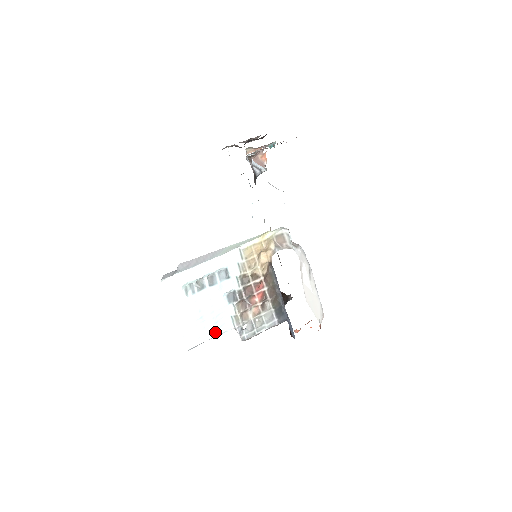
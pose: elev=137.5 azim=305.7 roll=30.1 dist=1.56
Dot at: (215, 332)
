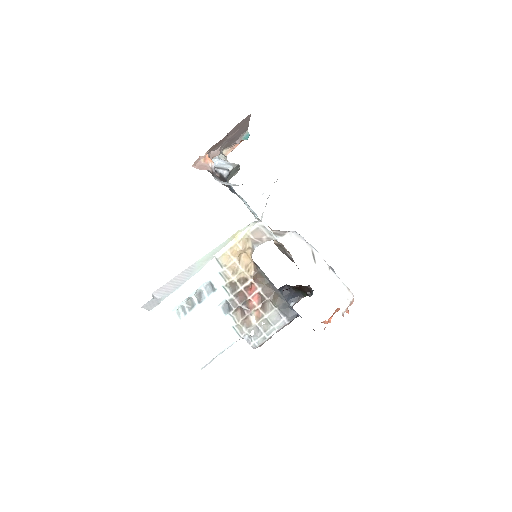
Dot at: (222, 346)
